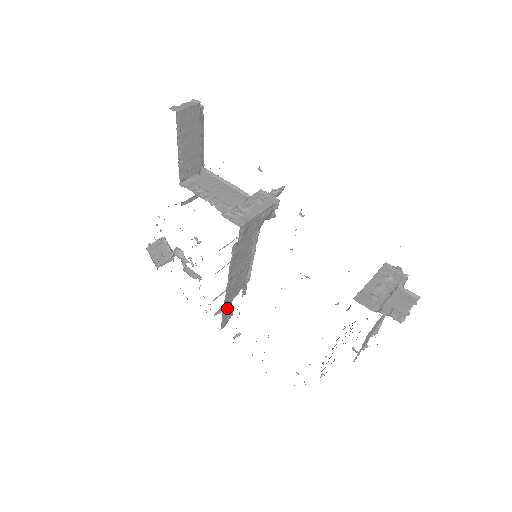
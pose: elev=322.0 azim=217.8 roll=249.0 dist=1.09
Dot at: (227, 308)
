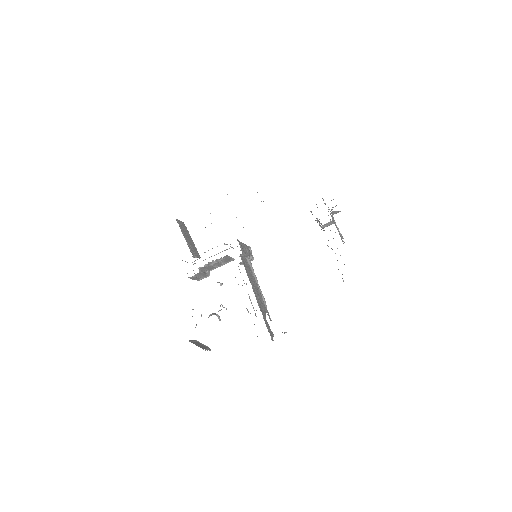
Dot at: (265, 319)
